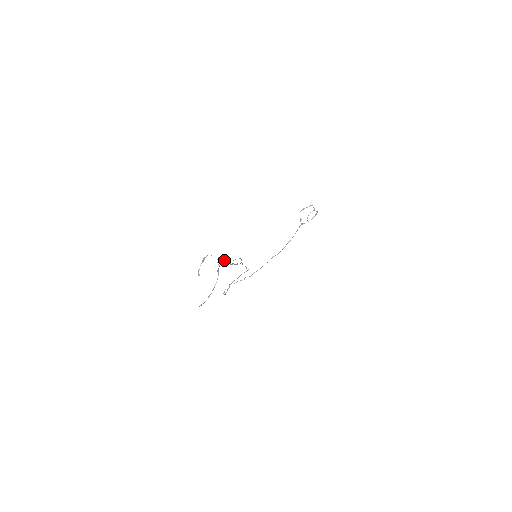
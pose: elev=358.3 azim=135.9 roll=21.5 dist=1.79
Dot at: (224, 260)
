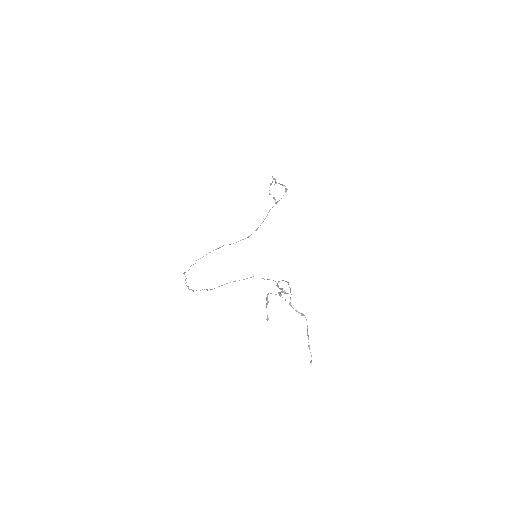
Dot at: (282, 292)
